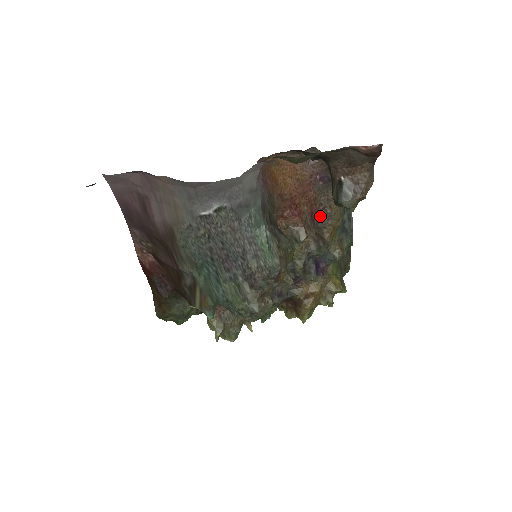
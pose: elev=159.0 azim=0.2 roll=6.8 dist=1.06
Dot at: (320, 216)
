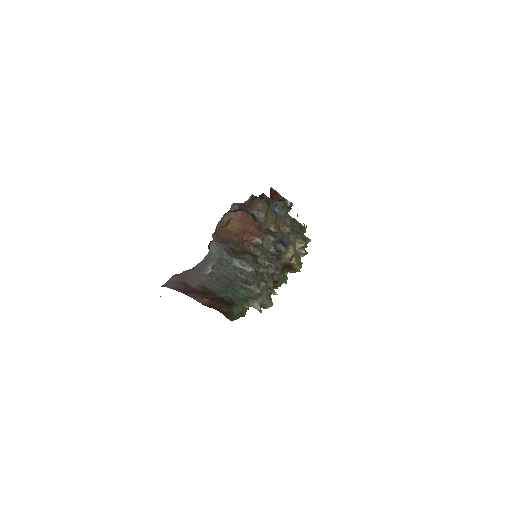
Dot at: (263, 224)
